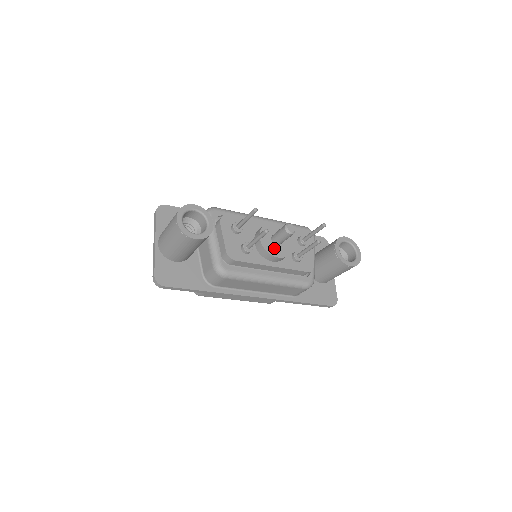
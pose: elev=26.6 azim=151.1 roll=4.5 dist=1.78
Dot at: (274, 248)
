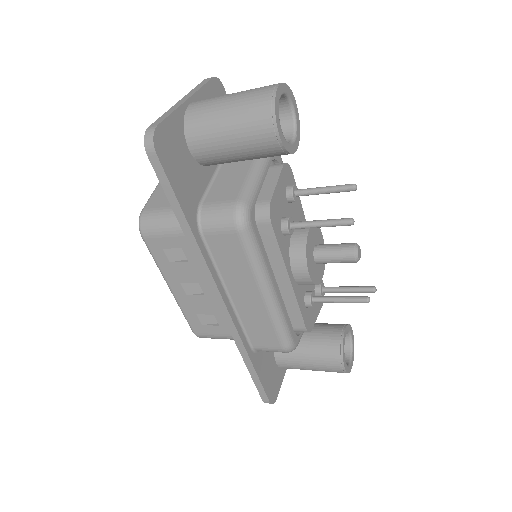
Dot at: (311, 259)
